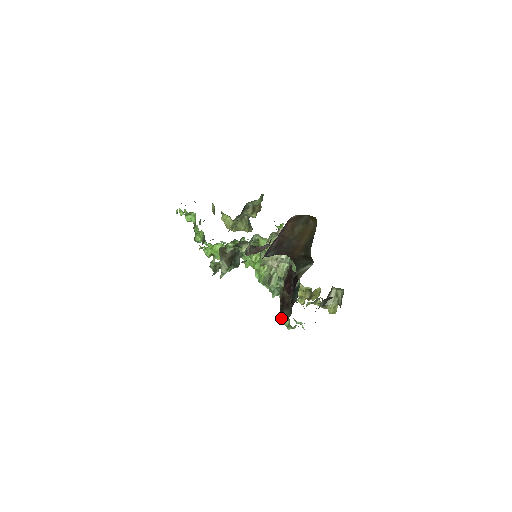
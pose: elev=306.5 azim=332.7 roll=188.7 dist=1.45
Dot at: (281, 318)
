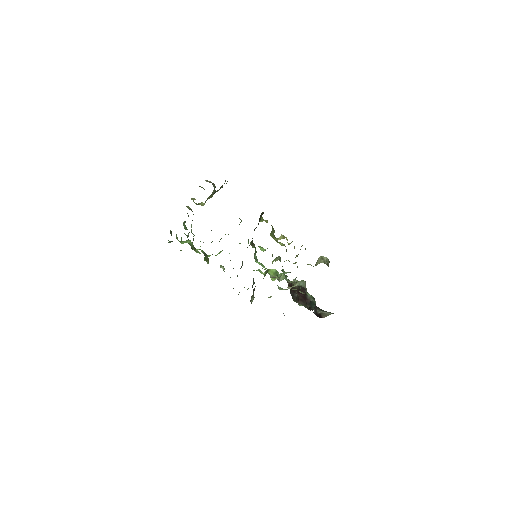
Dot at: occluded
